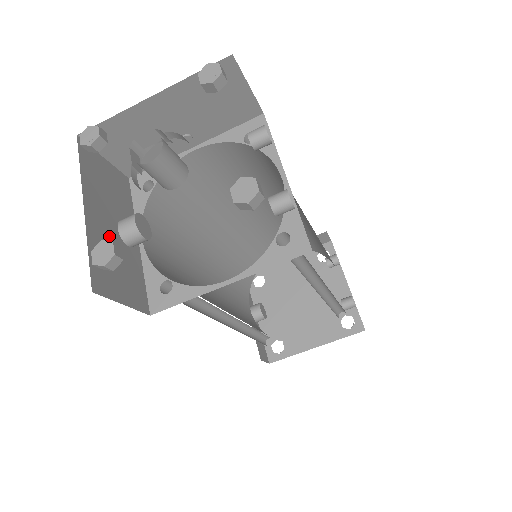
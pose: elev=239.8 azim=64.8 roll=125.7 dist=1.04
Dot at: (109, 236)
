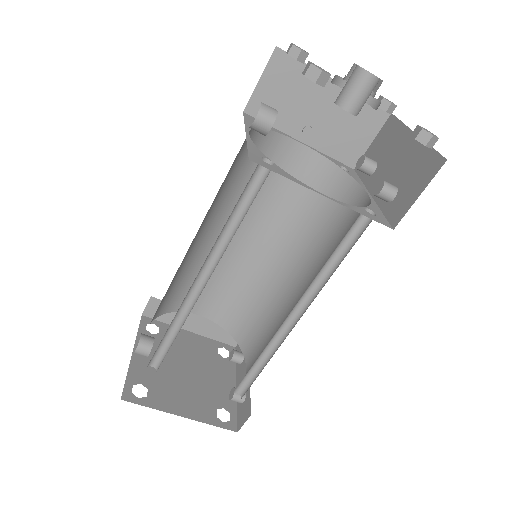
Dot at: occluded
